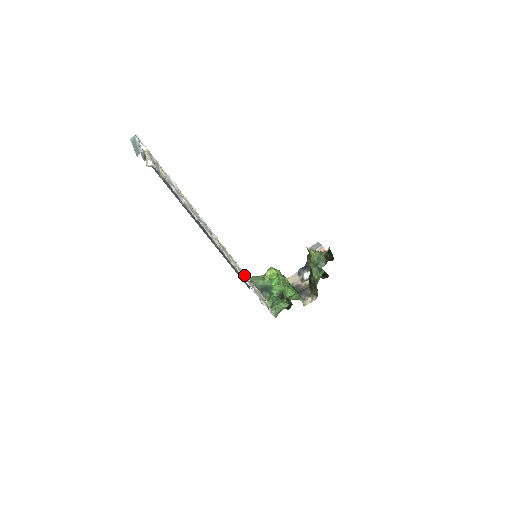
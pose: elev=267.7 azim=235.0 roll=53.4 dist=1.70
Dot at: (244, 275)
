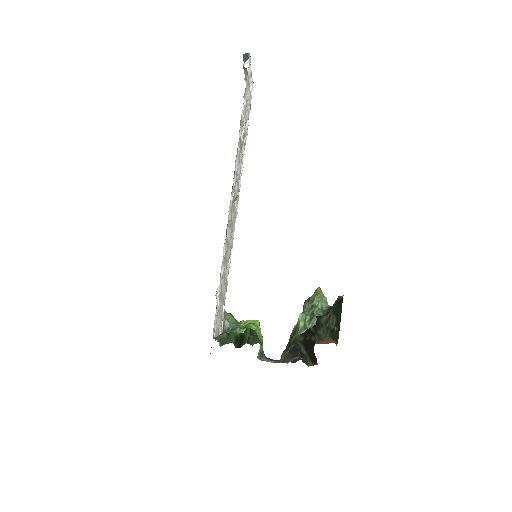
Dot at: (226, 274)
